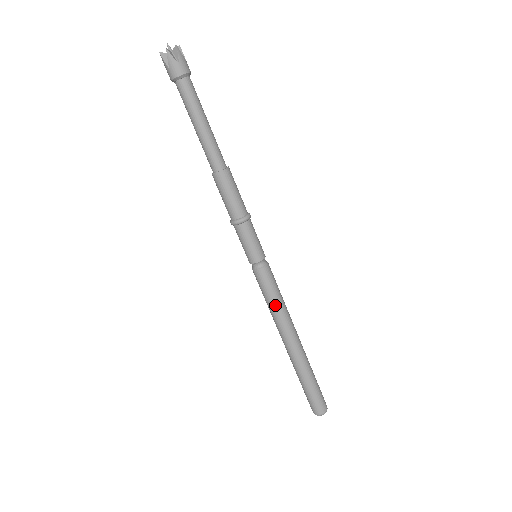
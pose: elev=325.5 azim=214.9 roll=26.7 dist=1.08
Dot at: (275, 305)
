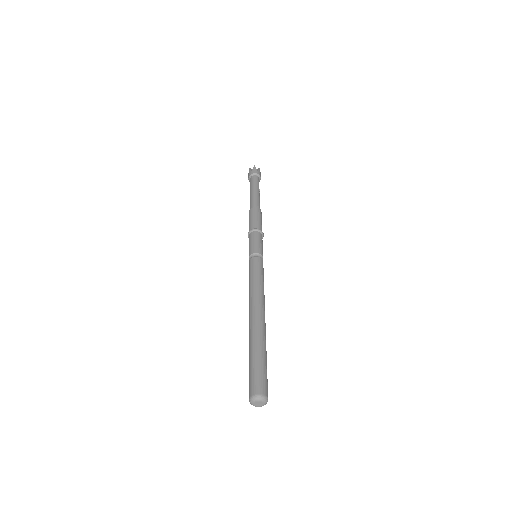
Dot at: (250, 284)
